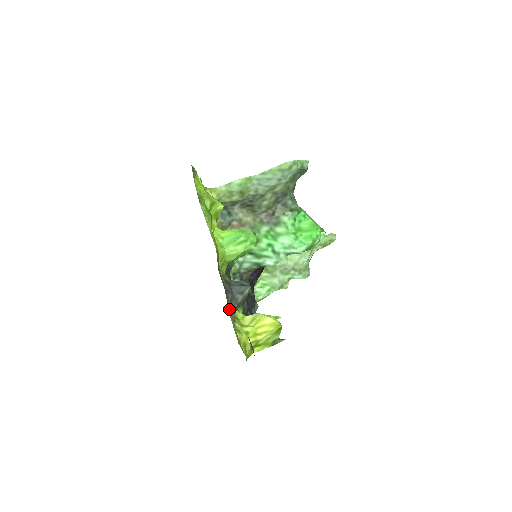
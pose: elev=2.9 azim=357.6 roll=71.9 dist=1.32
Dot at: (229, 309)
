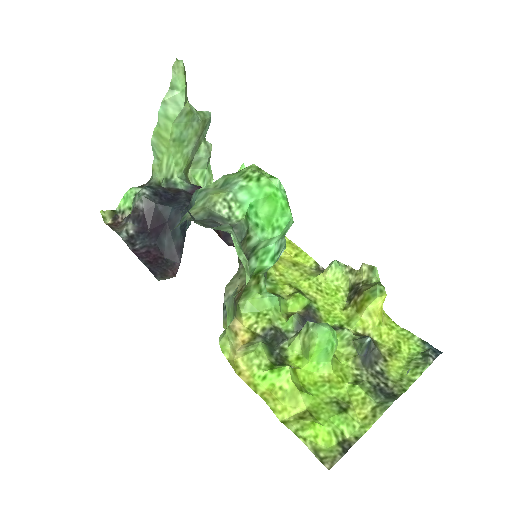
Dot at: (391, 366)
